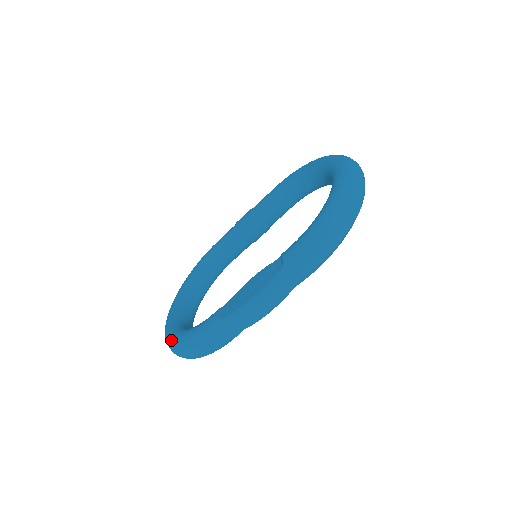
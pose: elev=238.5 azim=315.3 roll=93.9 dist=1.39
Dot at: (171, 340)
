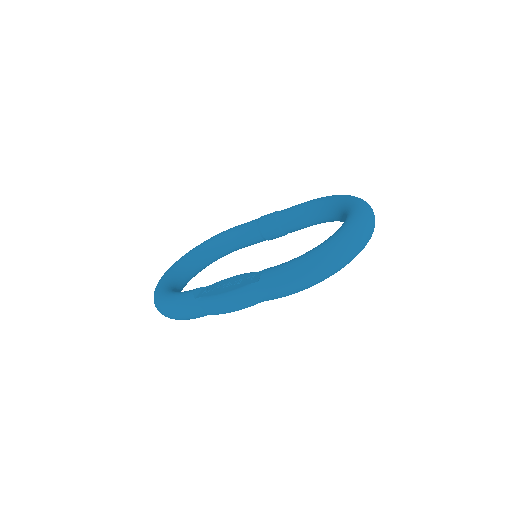
Dot at: (156, 292)
